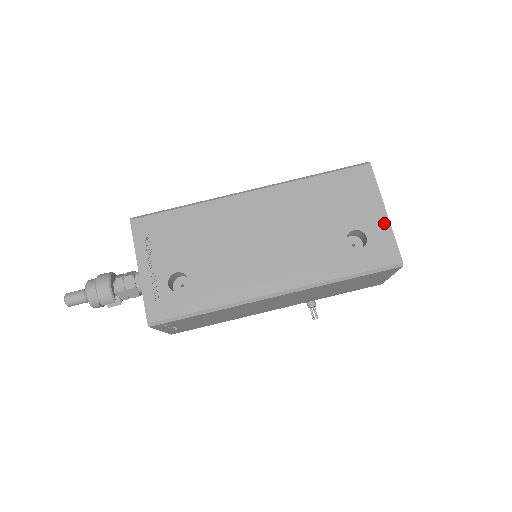
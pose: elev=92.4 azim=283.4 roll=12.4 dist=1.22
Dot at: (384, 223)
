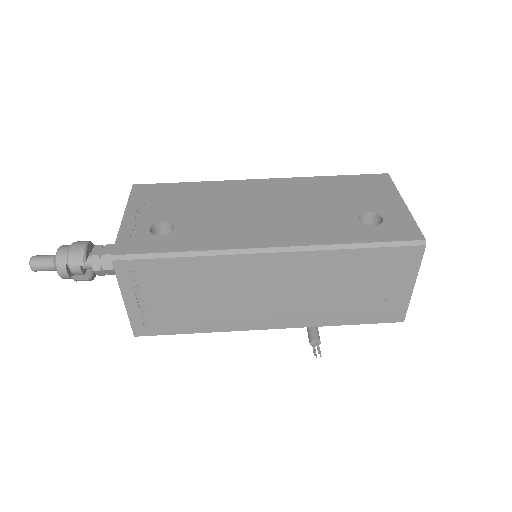
Dot at: (403, 210)
